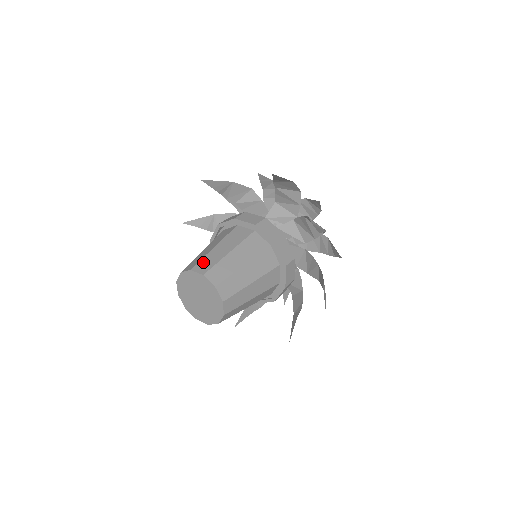
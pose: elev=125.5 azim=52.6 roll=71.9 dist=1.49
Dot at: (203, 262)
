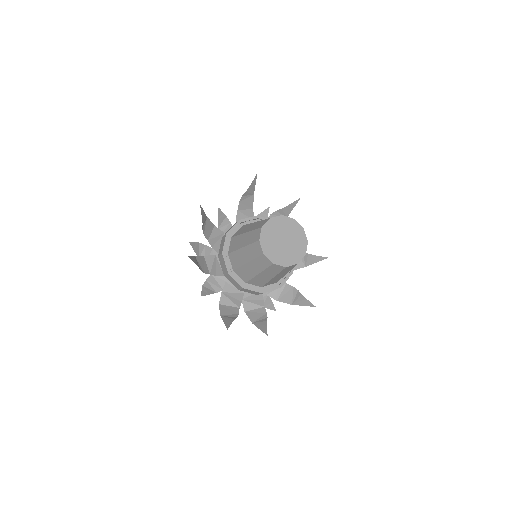
Dot at: occluded
